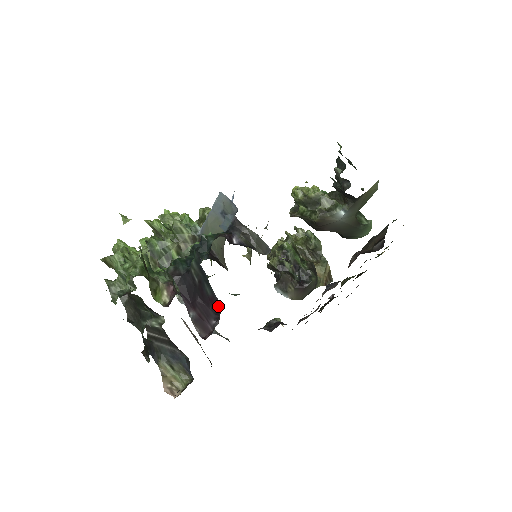
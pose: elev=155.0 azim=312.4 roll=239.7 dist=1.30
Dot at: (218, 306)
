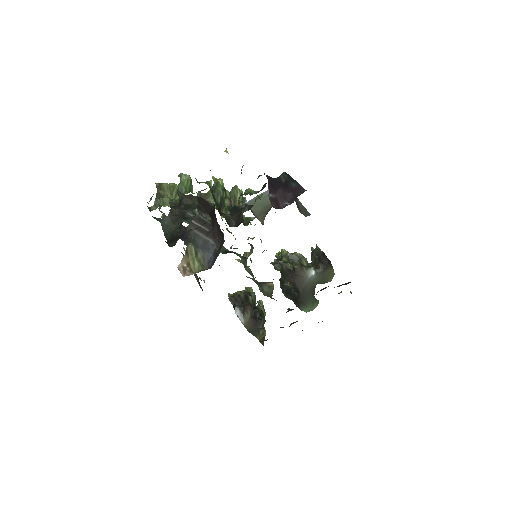
Dot at: (301, 191)
